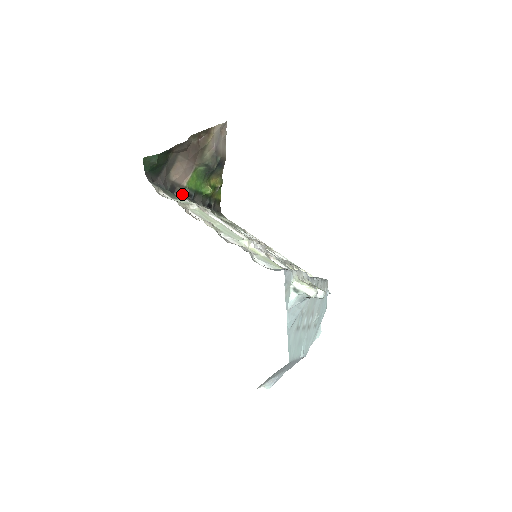
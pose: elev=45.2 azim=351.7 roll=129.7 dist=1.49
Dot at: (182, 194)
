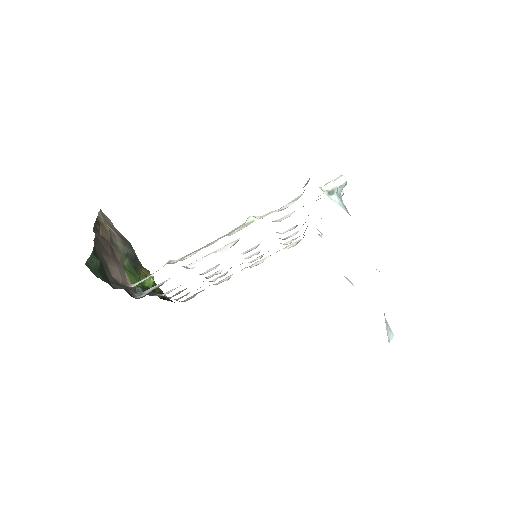
Dot at: (140, 293)
